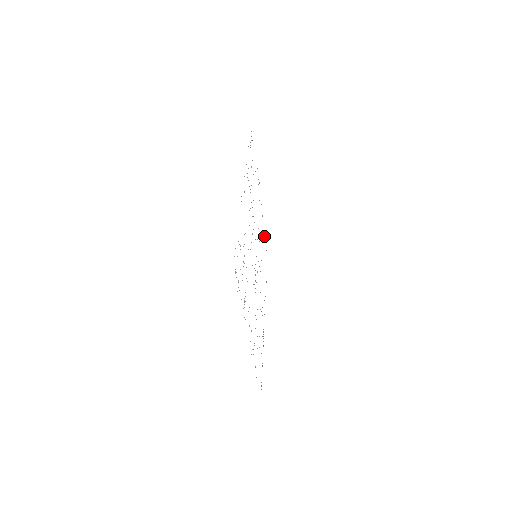
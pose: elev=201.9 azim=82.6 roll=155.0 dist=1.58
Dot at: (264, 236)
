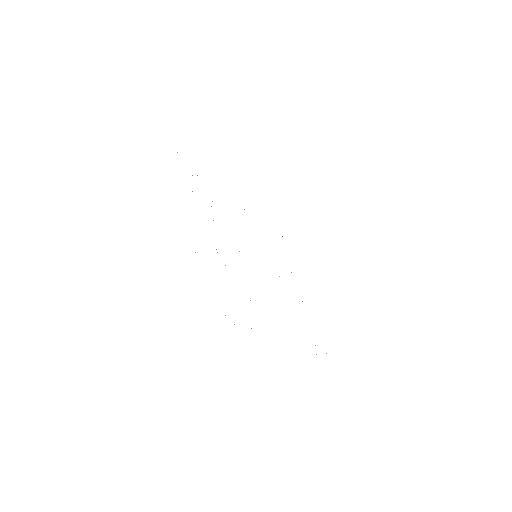
Dot at: occluded
